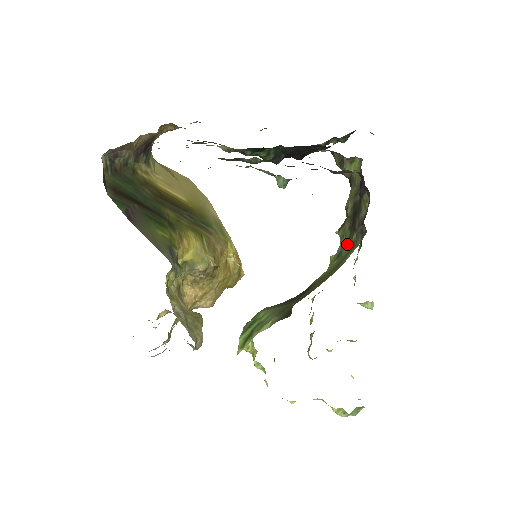
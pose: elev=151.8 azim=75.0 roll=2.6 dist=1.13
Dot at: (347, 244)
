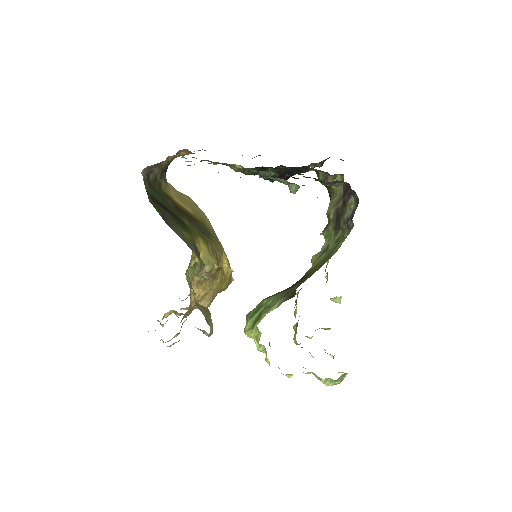
Dot at: (333, 240)
